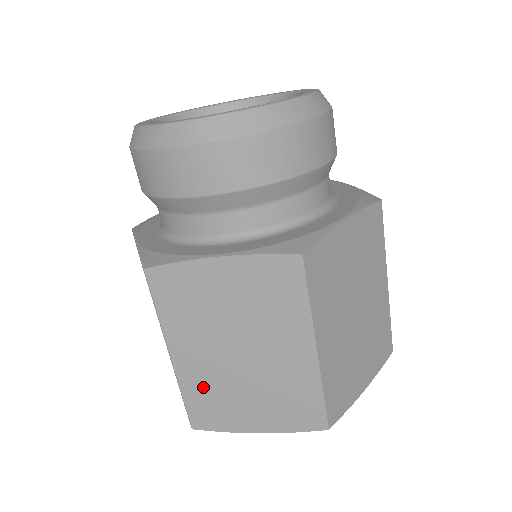
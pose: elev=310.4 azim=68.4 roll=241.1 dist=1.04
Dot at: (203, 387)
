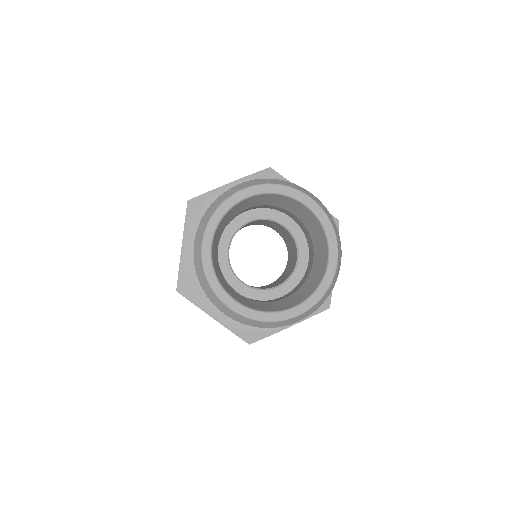
Dot at: occluded
